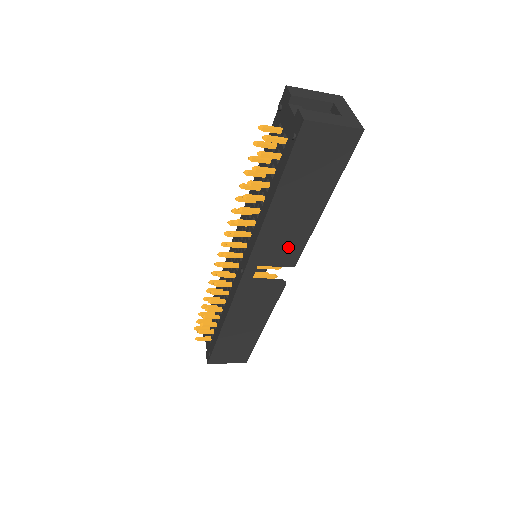
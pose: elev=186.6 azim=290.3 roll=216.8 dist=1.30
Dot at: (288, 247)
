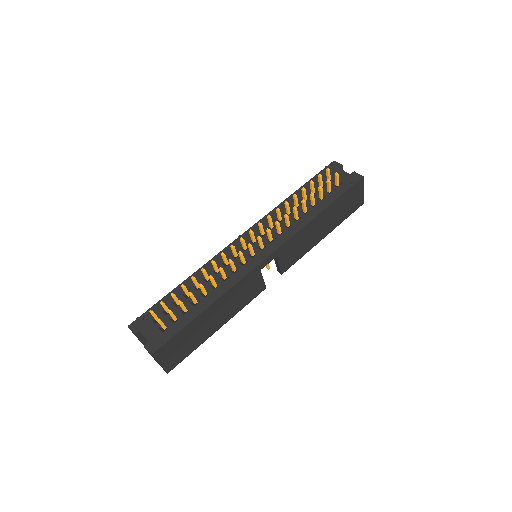
Dot at: (295, 254)
